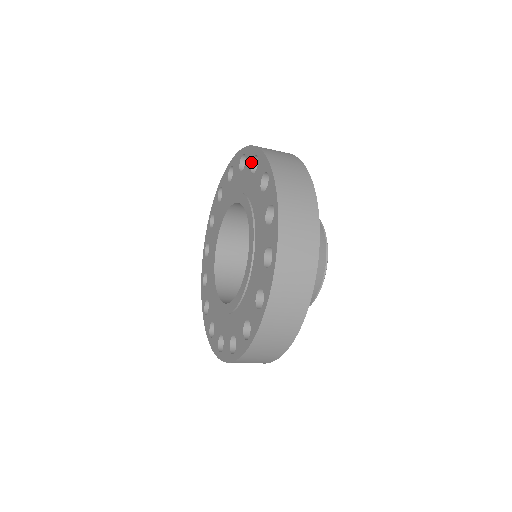
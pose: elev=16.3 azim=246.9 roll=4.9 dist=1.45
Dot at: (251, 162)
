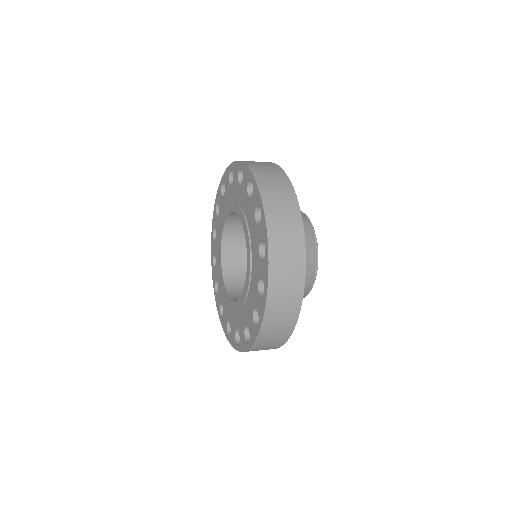
Dot at: (256, 207)
